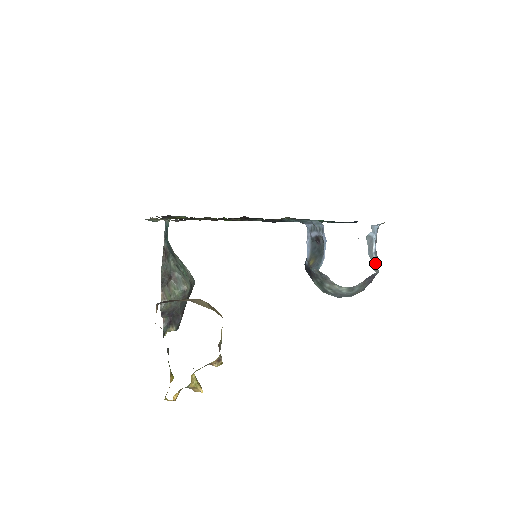
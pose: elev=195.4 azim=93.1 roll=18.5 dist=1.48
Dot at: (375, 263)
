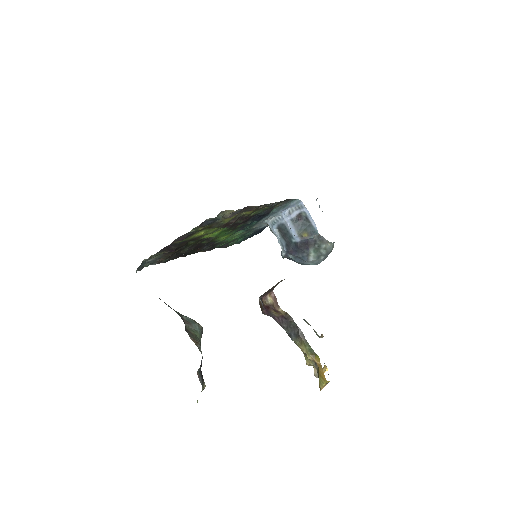
Dot at: occluded
